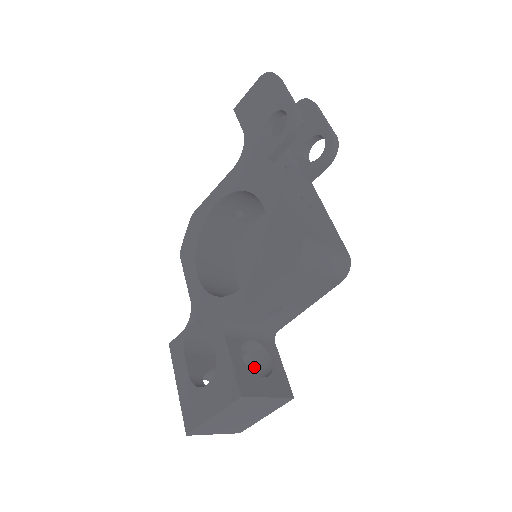
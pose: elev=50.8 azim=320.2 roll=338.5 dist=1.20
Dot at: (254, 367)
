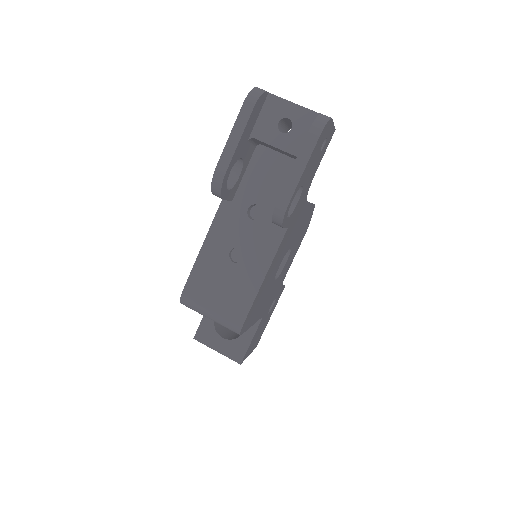
Dot at: occluded
